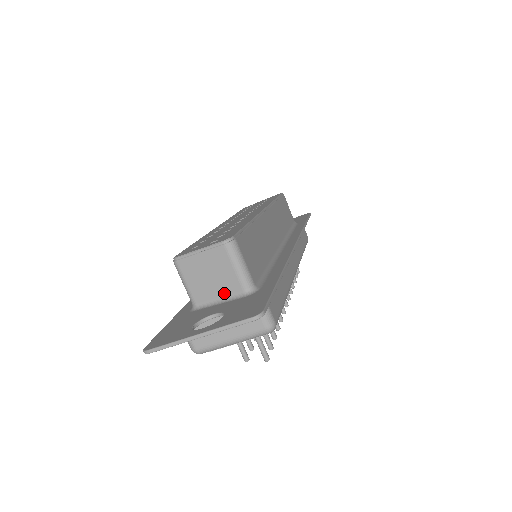
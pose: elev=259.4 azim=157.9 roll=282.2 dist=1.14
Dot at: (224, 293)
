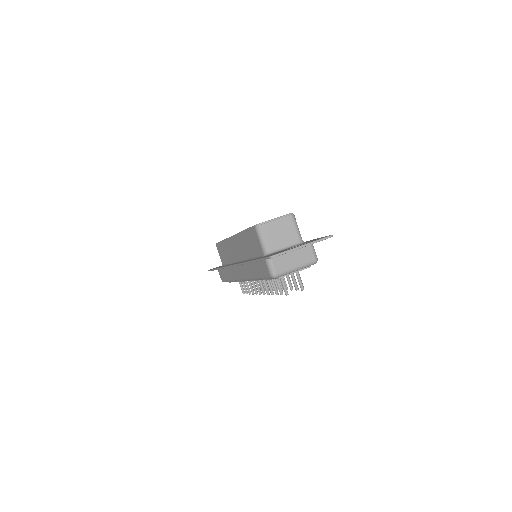
Dot at: (287, 244)
